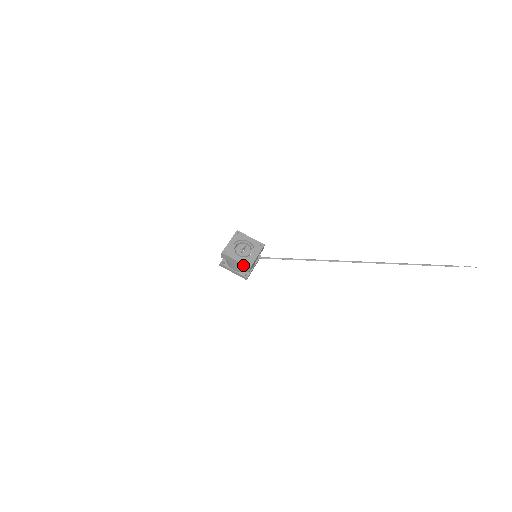
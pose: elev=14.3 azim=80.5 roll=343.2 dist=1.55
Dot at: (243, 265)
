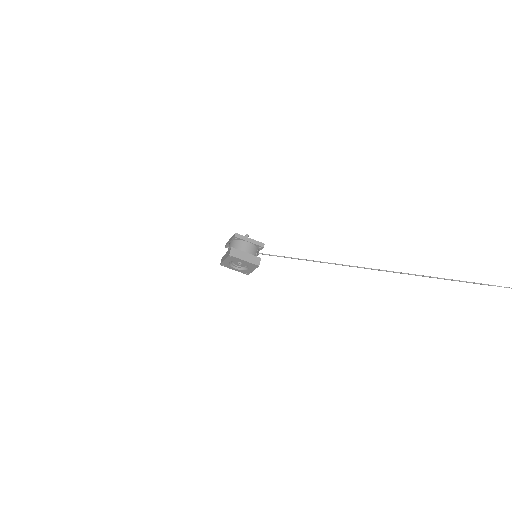
Dot at: (242, 271)
